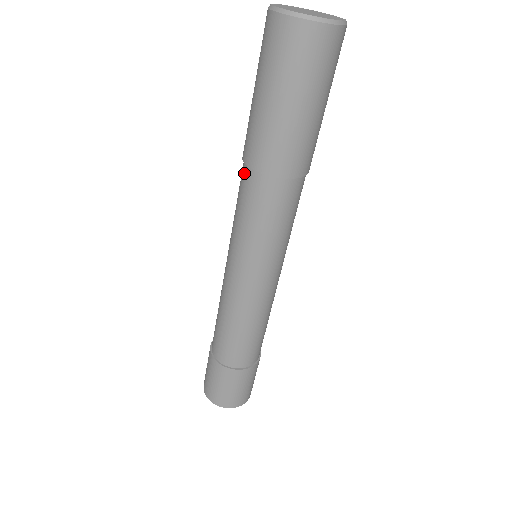
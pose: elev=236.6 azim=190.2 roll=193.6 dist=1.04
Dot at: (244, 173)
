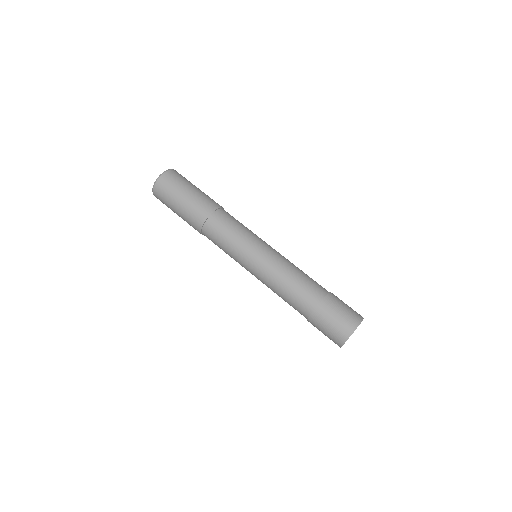
Dot at: (205, 235)
